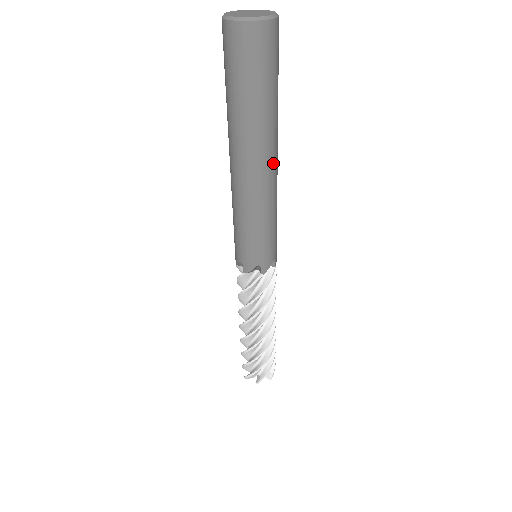
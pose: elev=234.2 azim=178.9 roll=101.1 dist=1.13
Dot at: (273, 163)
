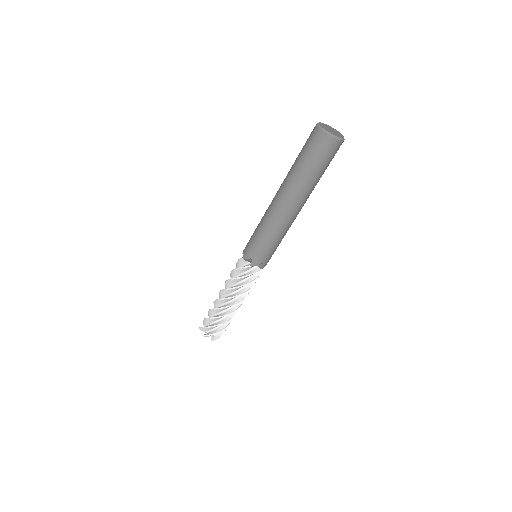
Dot at: occluded
